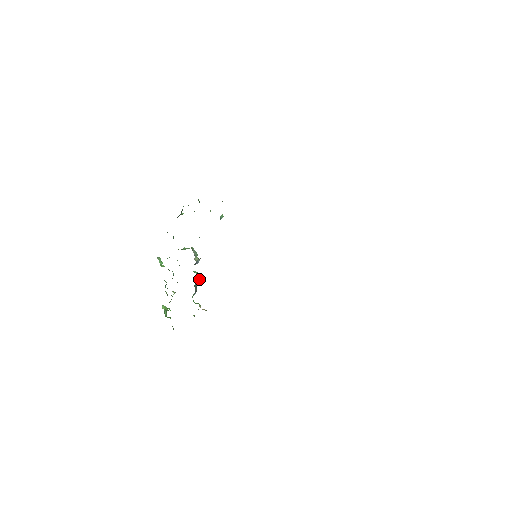
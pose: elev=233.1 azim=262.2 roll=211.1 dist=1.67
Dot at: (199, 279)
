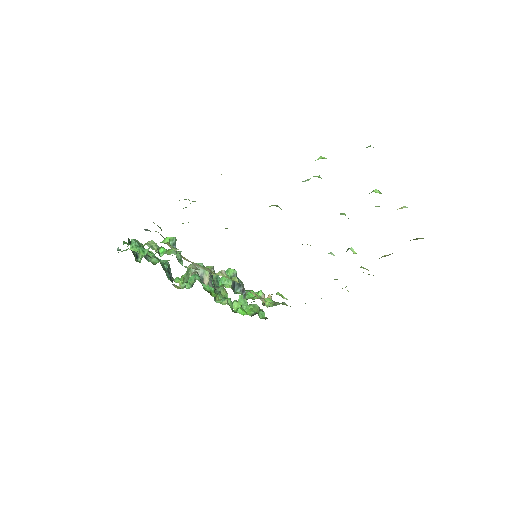
Dot at: occluded
